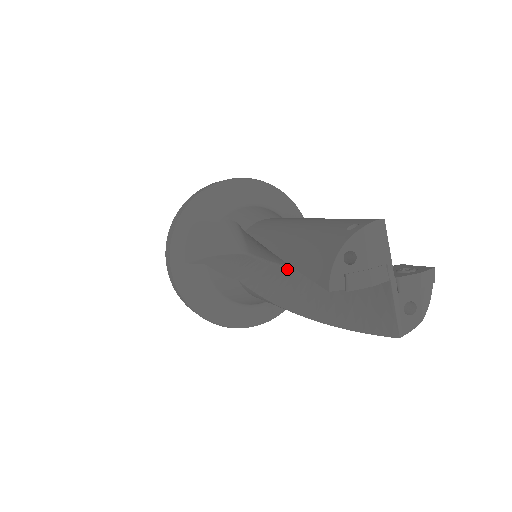
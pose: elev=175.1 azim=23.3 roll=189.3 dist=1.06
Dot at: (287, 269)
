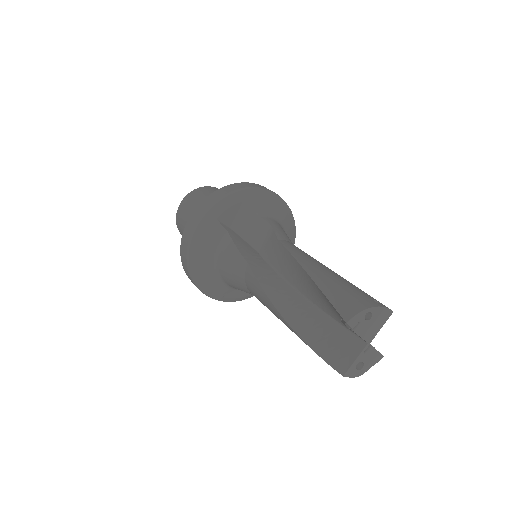
Dot at: (289, 285)
